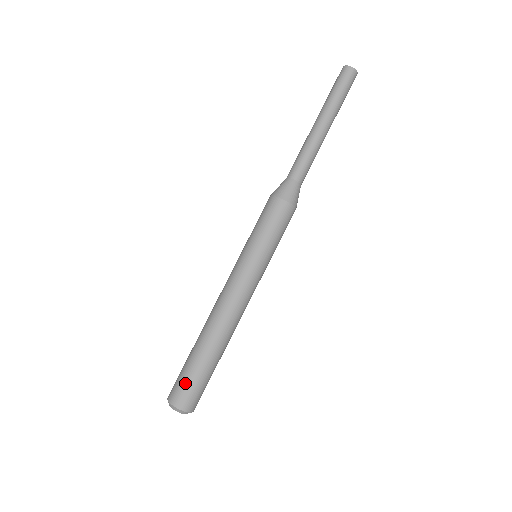
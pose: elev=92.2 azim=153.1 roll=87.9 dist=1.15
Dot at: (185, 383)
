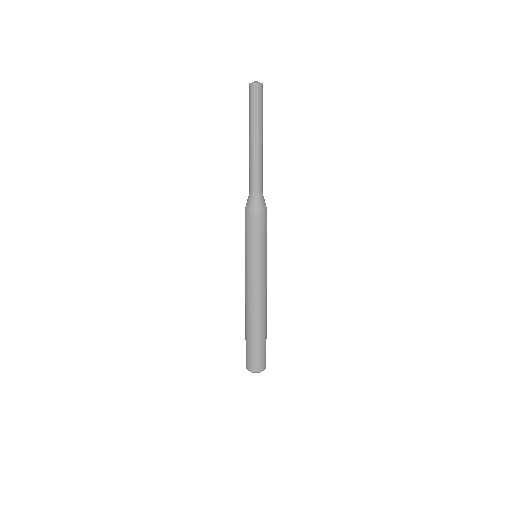
Dot at: (260, 356)
